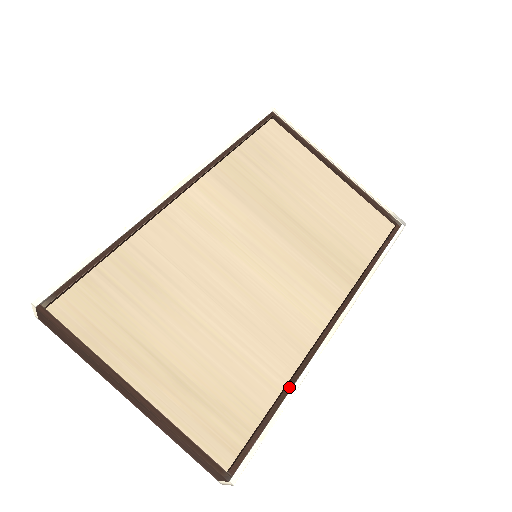
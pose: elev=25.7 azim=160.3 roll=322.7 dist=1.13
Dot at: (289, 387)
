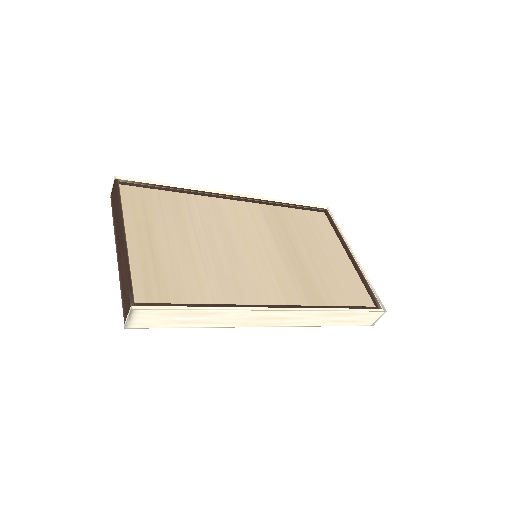
Dot at: (215, 306)
